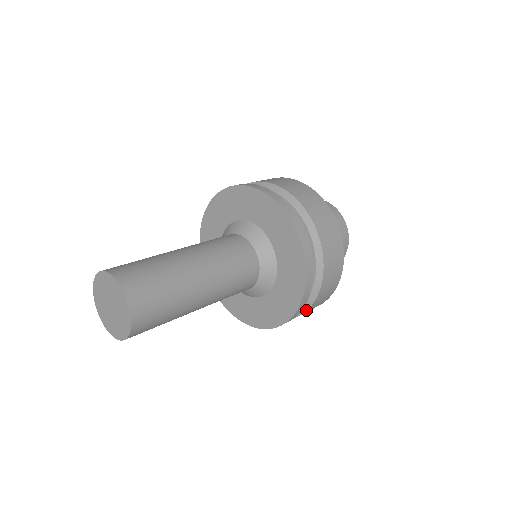
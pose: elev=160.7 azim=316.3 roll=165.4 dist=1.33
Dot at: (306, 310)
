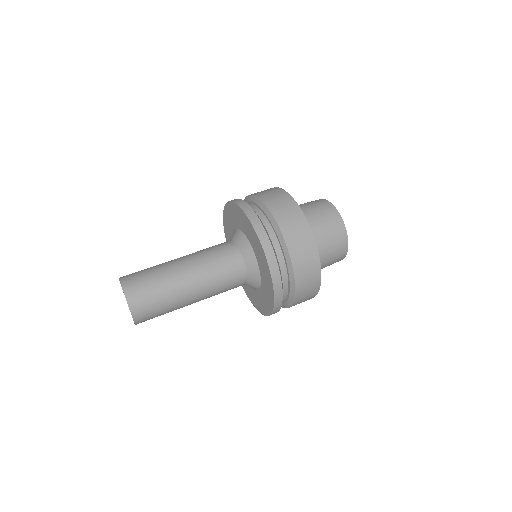
Dot at: occluded
